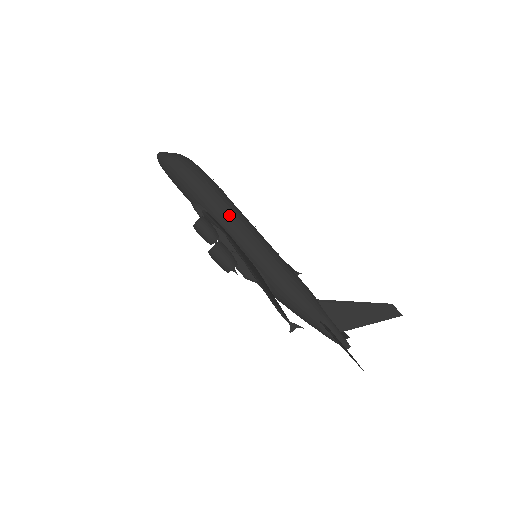
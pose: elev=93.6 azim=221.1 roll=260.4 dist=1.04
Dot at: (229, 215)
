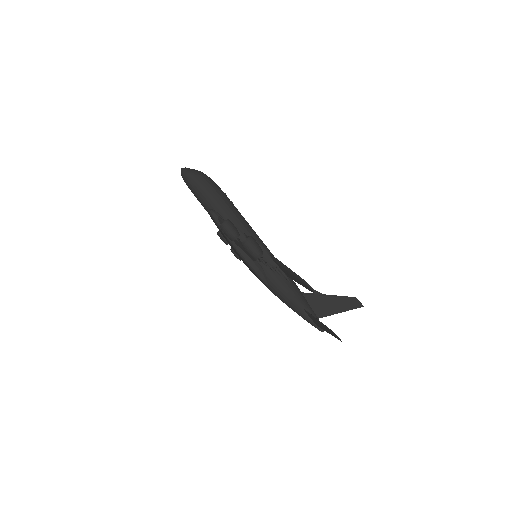
Dot at: (239, 222)
